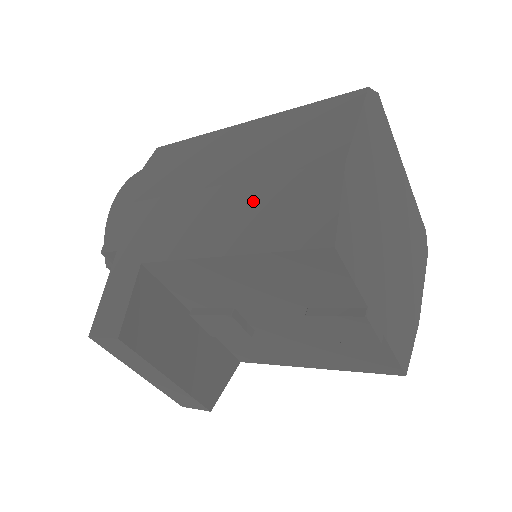
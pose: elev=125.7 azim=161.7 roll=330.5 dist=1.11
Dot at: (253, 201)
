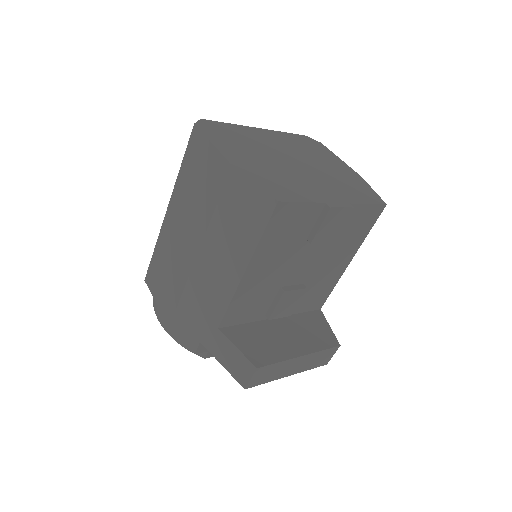
Dot at: (222, 234)
